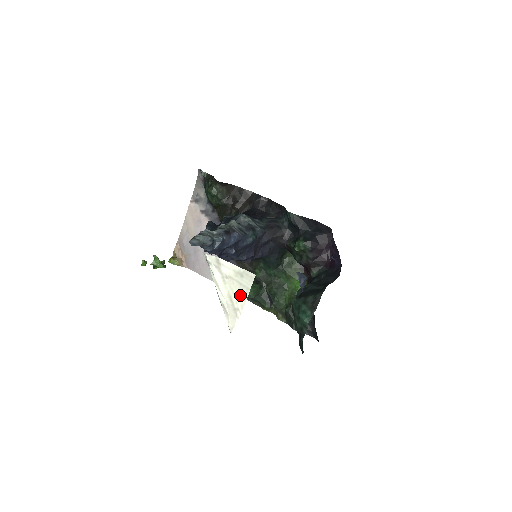
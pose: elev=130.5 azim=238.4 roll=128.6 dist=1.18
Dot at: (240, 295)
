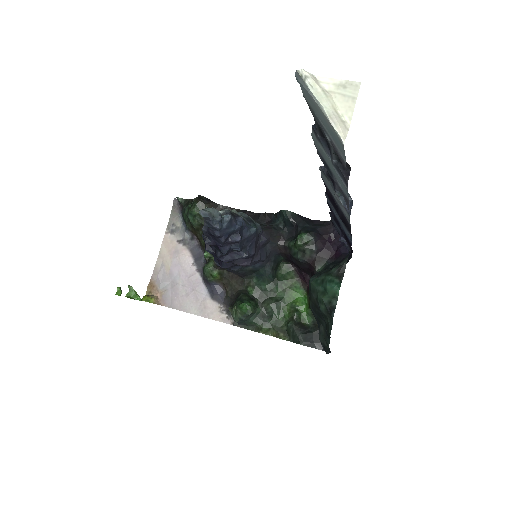
Dot at: (345, 107)
